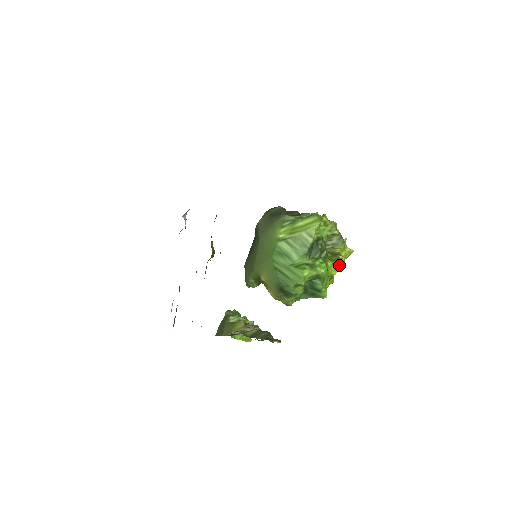
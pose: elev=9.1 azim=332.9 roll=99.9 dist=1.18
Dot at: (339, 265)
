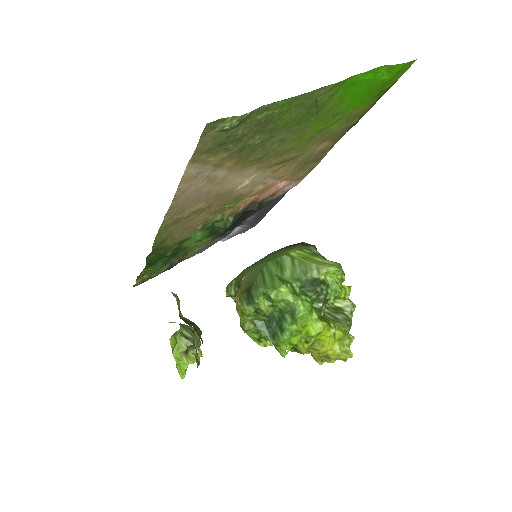
Dot at: (324, 328)
